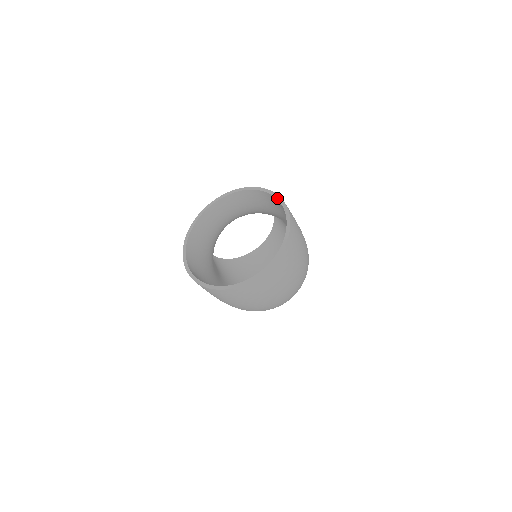
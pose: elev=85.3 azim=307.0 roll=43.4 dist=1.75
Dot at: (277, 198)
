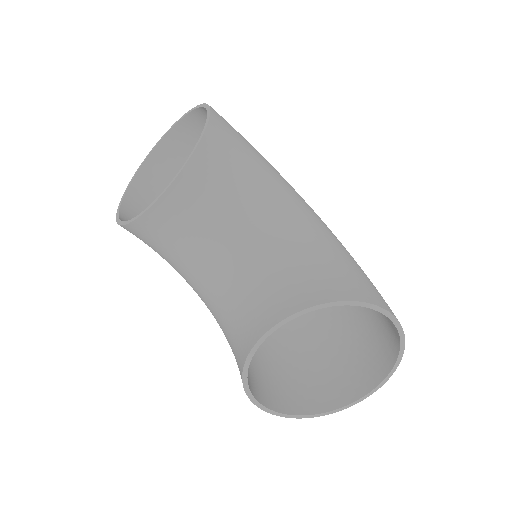
Dot at: (384, 314)
